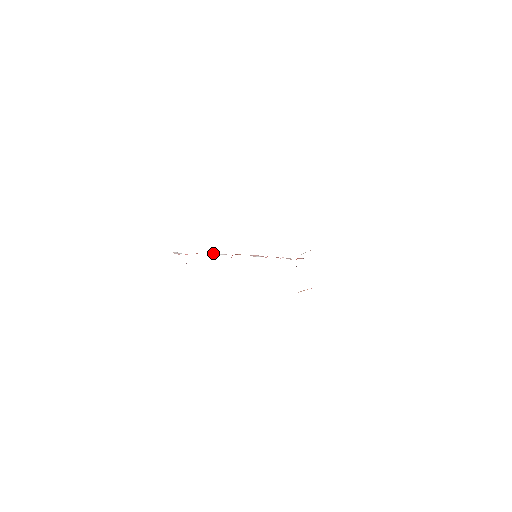
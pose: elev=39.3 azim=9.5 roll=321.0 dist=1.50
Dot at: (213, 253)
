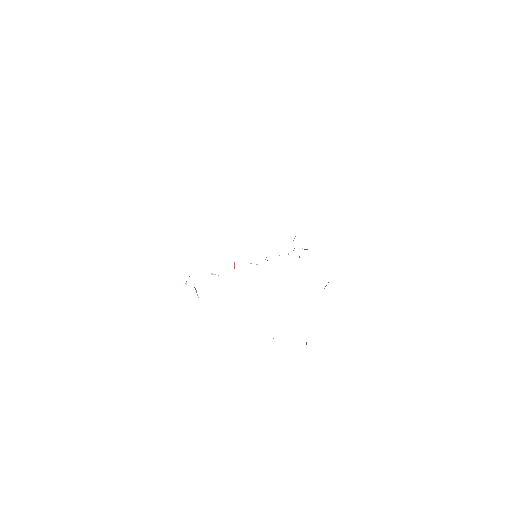
Dot at: occluded
